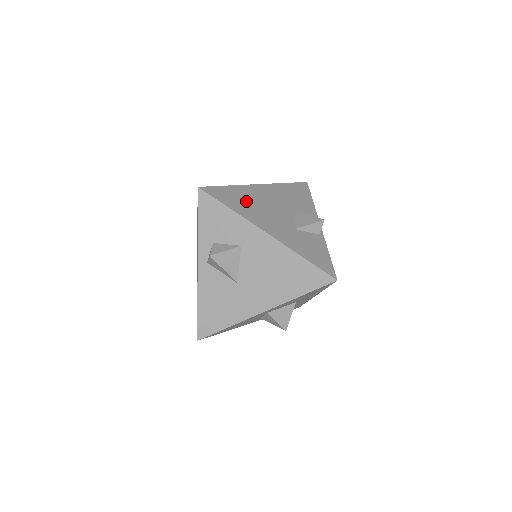
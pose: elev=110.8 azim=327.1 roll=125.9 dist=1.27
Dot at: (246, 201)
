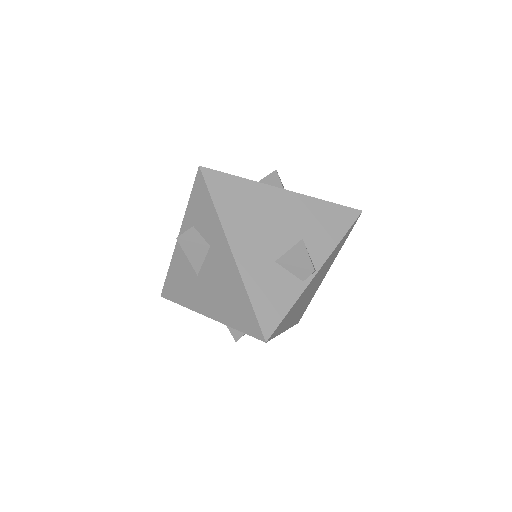
Dot at: (244, 204)
